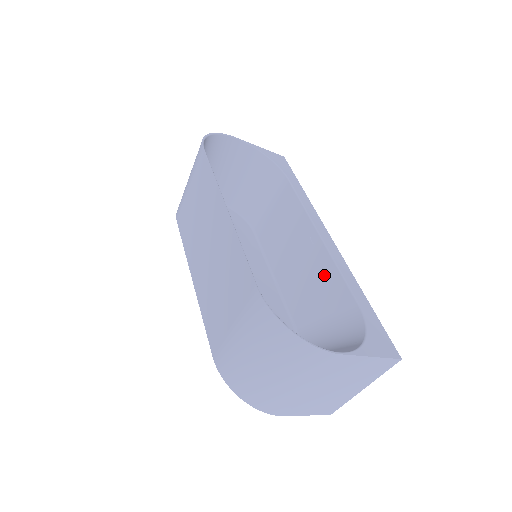
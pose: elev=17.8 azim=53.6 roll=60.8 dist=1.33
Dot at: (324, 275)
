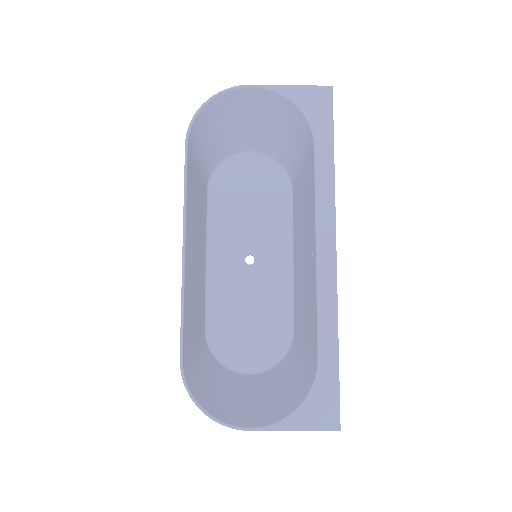
Dot at: (310, 301)
